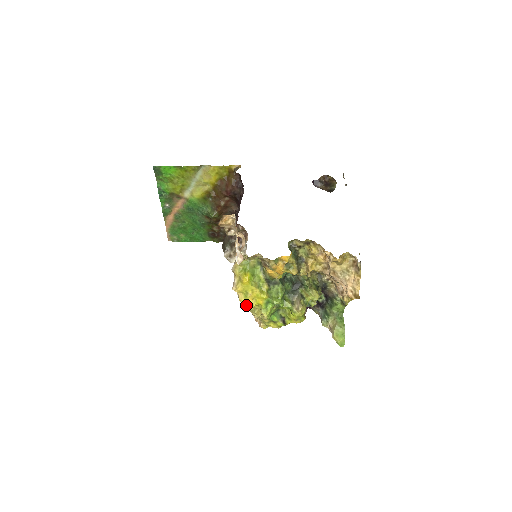
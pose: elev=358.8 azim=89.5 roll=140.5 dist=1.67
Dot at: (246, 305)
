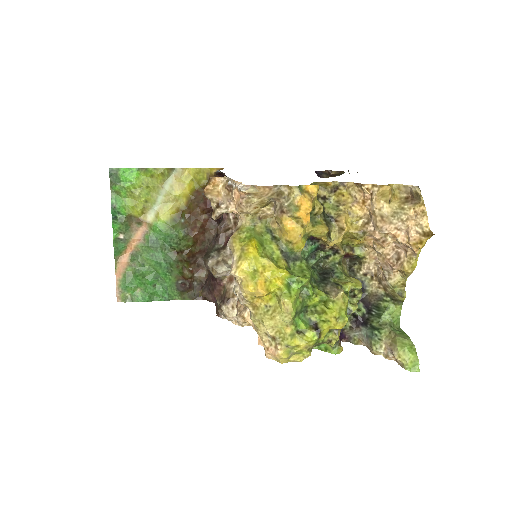
Dot at: (255, 292)
